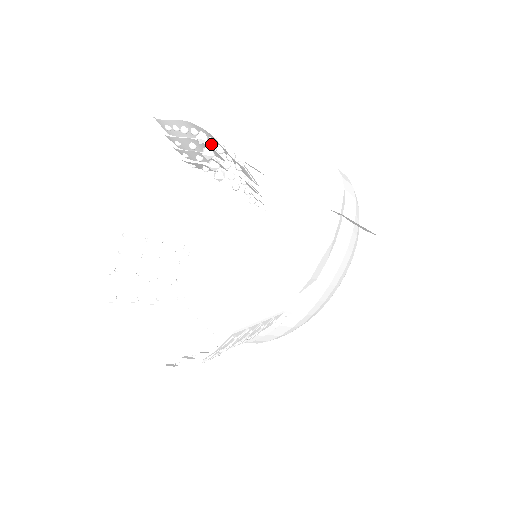
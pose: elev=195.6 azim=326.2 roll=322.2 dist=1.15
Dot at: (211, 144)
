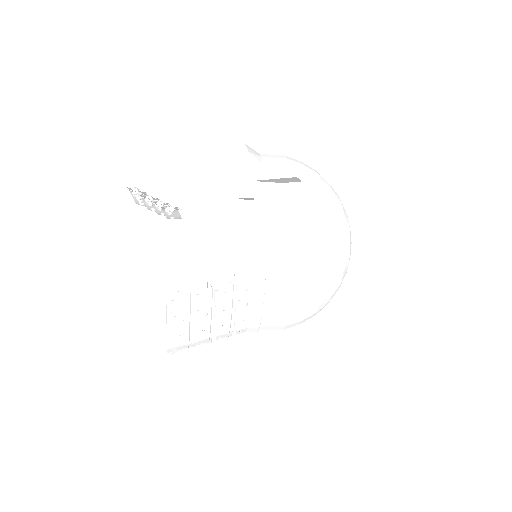
Dot at: occluded
